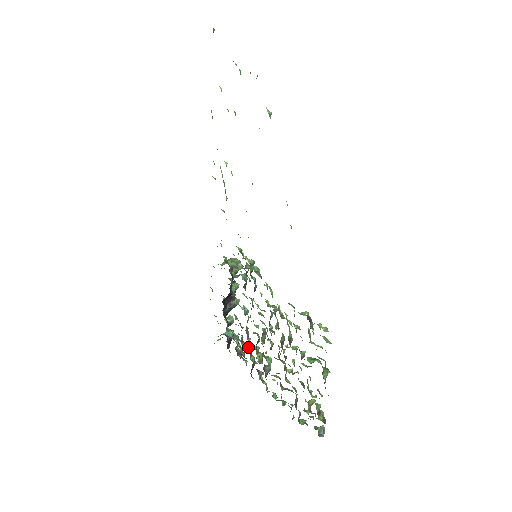
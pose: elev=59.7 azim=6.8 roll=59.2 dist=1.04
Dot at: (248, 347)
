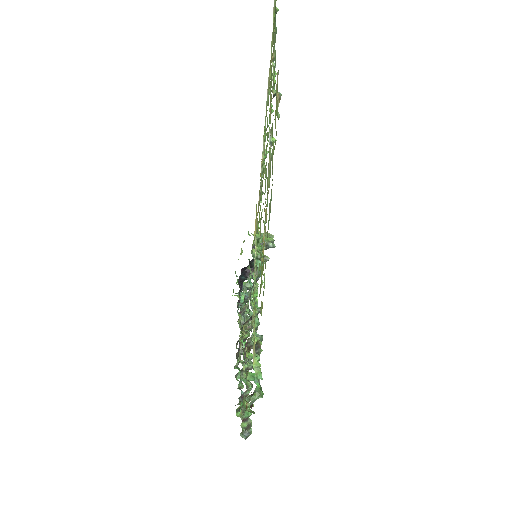
Dot at: occluded
